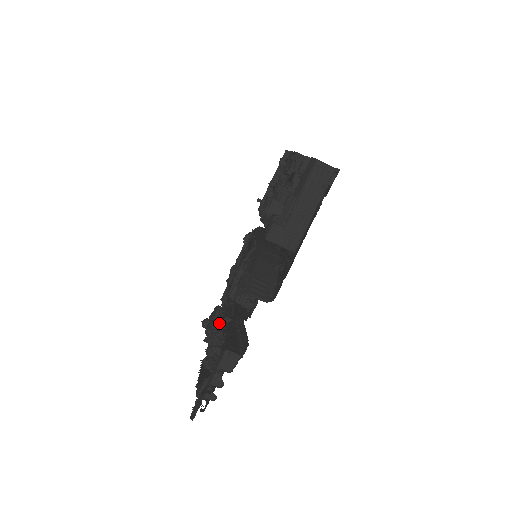
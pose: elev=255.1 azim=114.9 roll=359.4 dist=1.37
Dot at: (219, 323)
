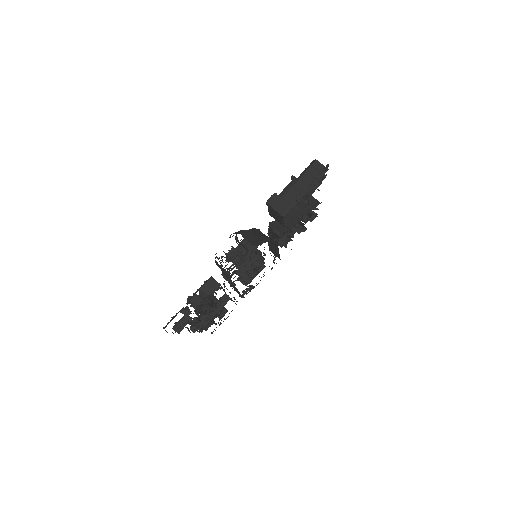
Dot at: occluded
